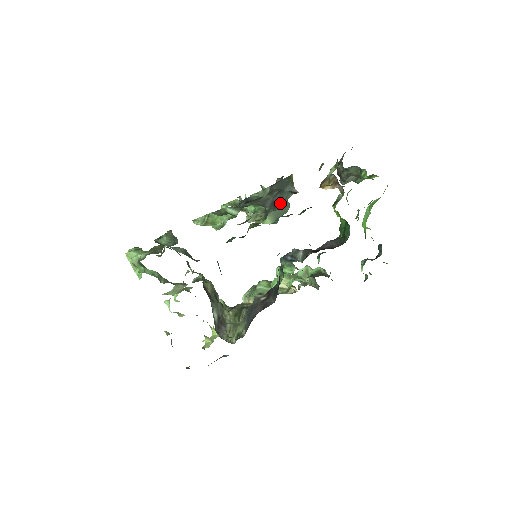
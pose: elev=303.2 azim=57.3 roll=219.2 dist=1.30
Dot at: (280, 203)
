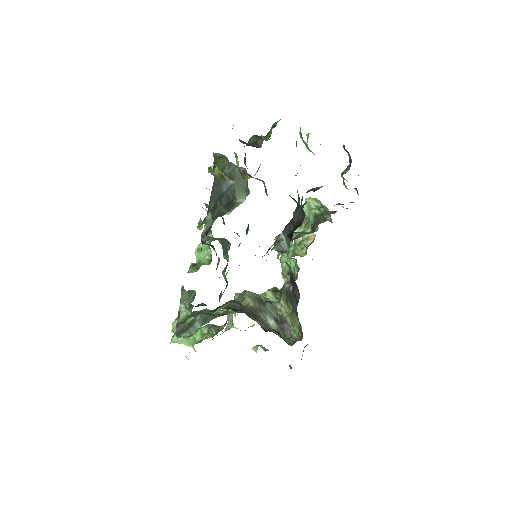
Dot at: (231, 199)
